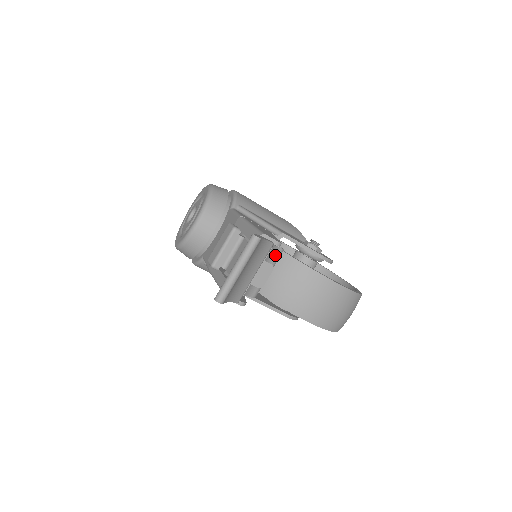
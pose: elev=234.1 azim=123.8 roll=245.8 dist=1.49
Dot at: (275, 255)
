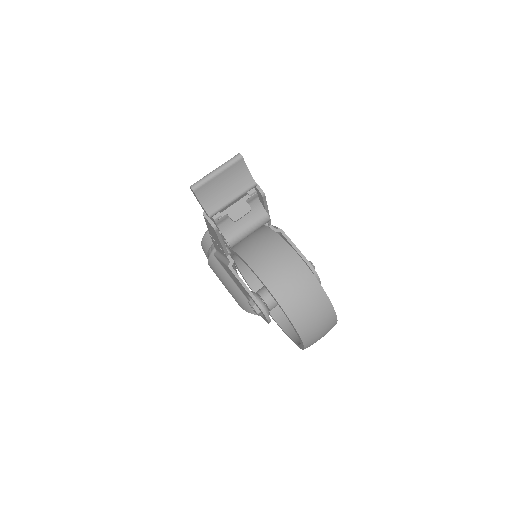
Dot at: (260, 215)
